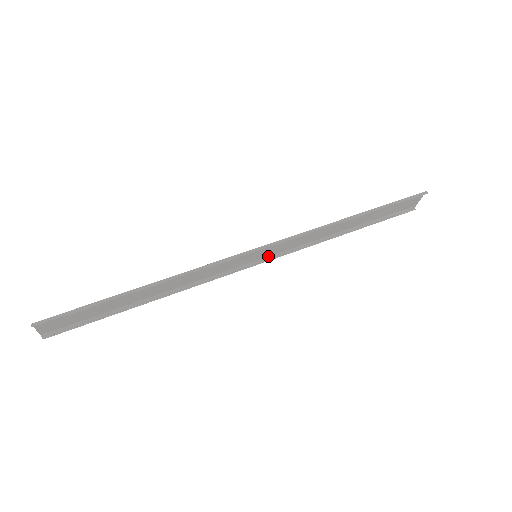
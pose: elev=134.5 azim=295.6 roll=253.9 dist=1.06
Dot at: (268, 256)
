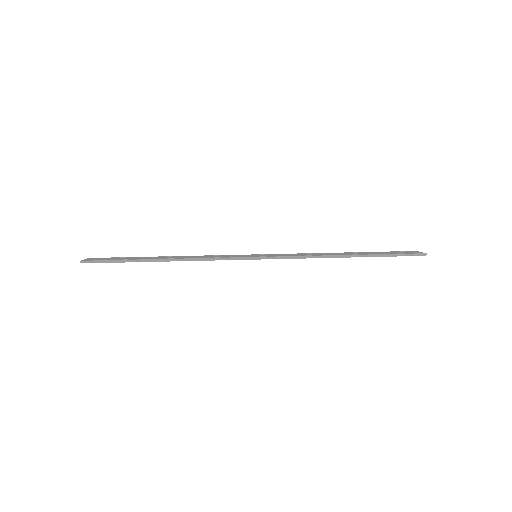
Dot at: (268, 254)
